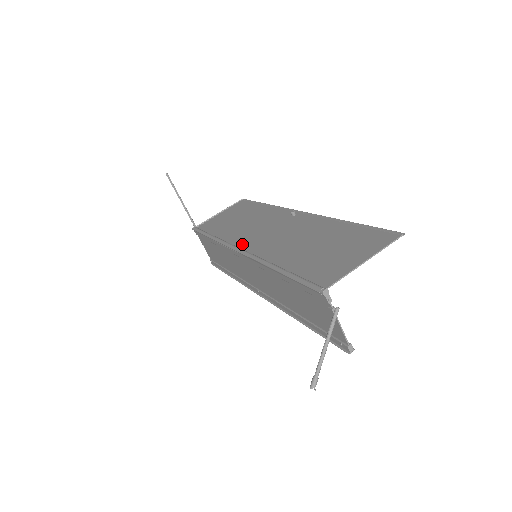
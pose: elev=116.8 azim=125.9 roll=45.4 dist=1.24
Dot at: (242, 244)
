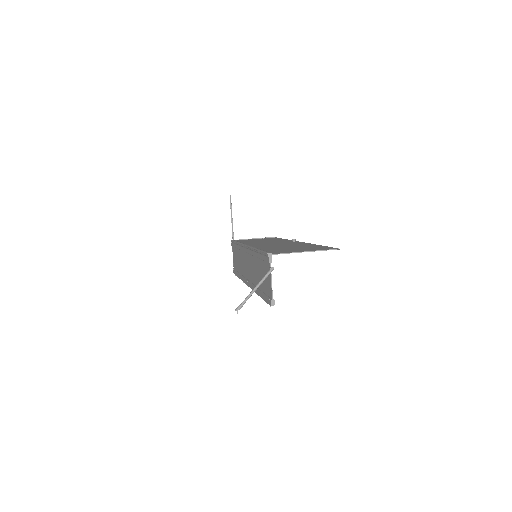
Dot at: occluded
